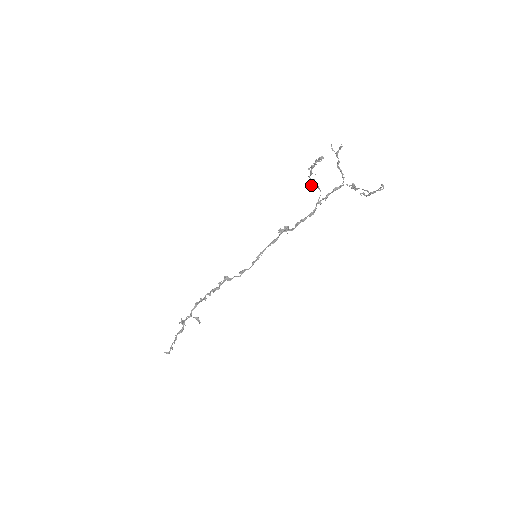
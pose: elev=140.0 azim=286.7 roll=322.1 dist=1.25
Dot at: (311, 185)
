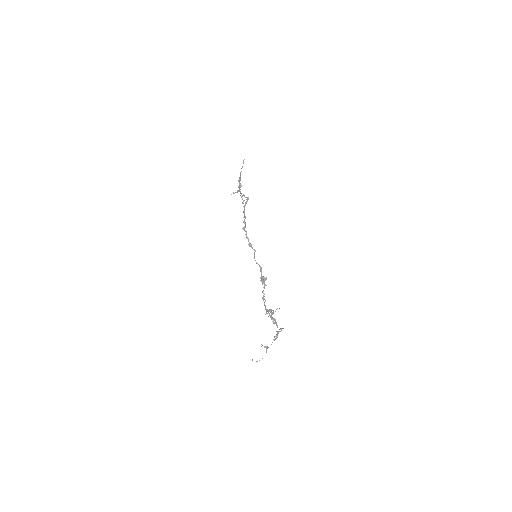
Dot at: (268, 310)
